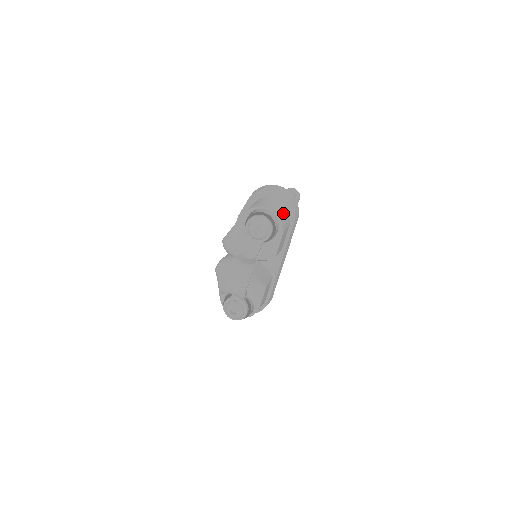
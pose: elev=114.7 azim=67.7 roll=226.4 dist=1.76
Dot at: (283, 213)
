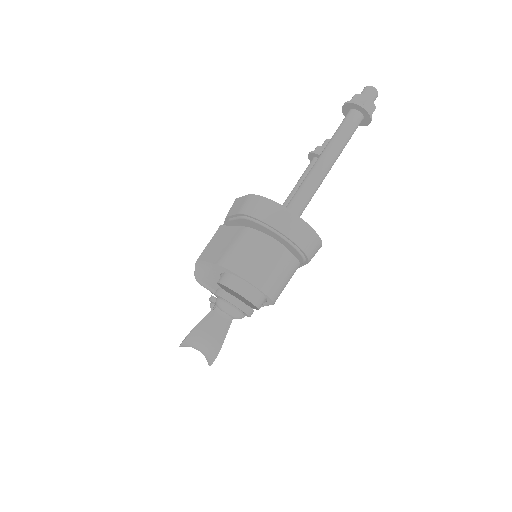
Dot at: (280, 276)
